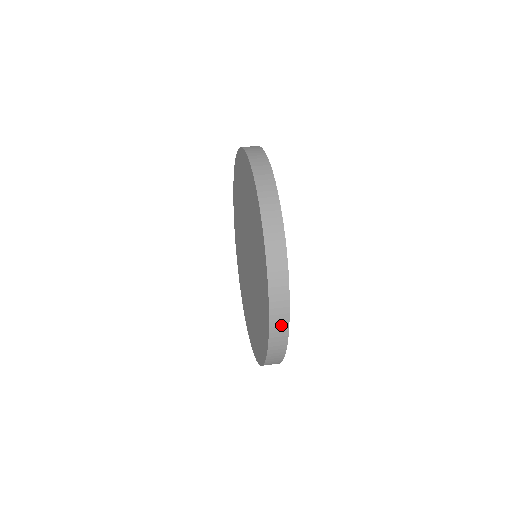
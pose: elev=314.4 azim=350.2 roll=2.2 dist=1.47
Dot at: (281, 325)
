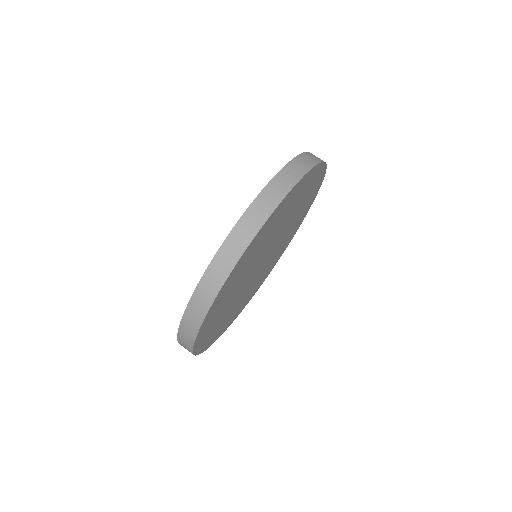
Dot at: (200, 308)
